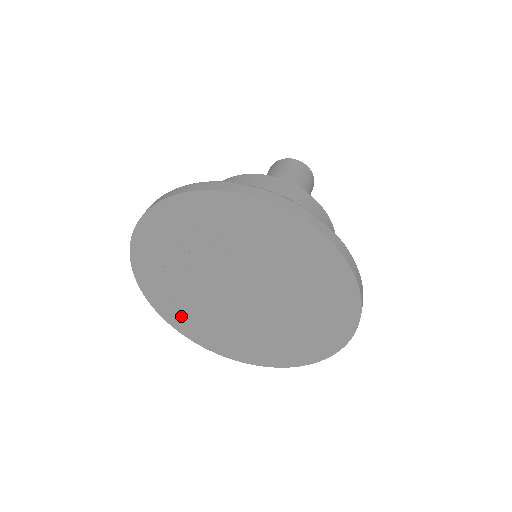
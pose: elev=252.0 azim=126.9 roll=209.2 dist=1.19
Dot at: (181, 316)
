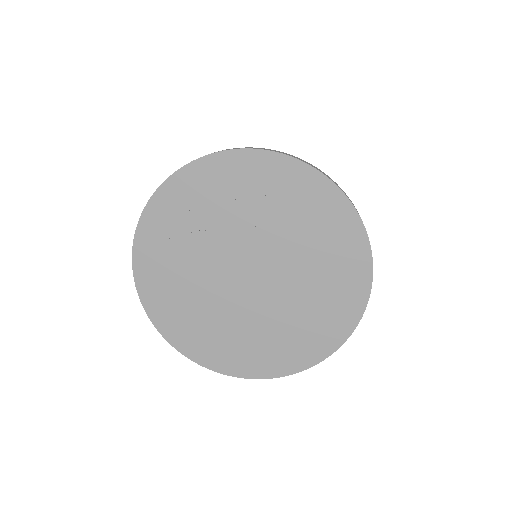
Dot at: (157, 267)
